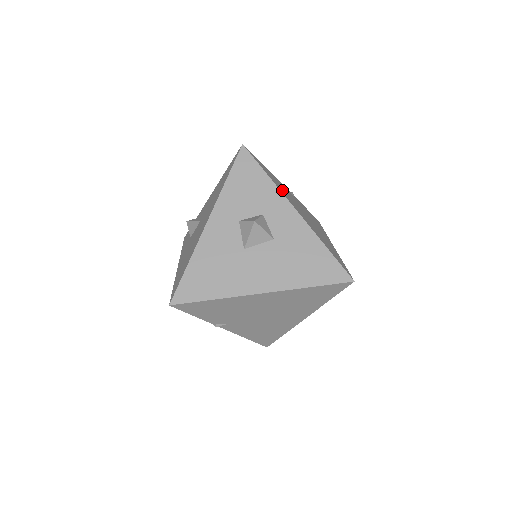
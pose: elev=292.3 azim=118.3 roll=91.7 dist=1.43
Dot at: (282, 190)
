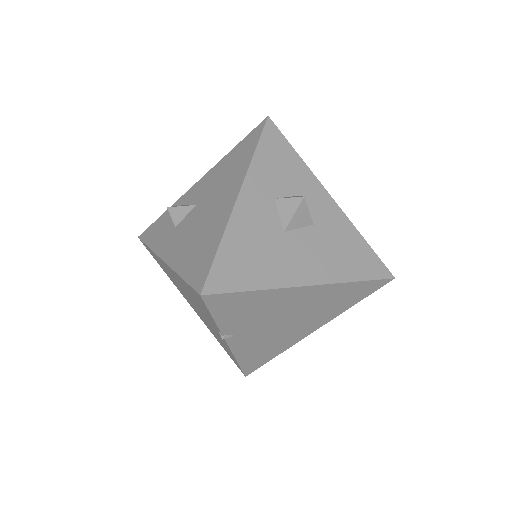
Dot at: occluded
